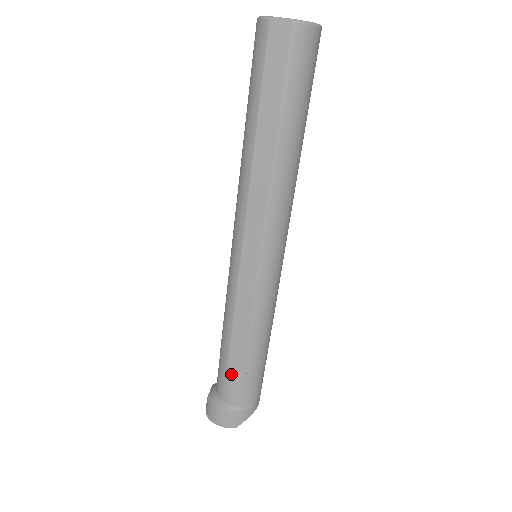
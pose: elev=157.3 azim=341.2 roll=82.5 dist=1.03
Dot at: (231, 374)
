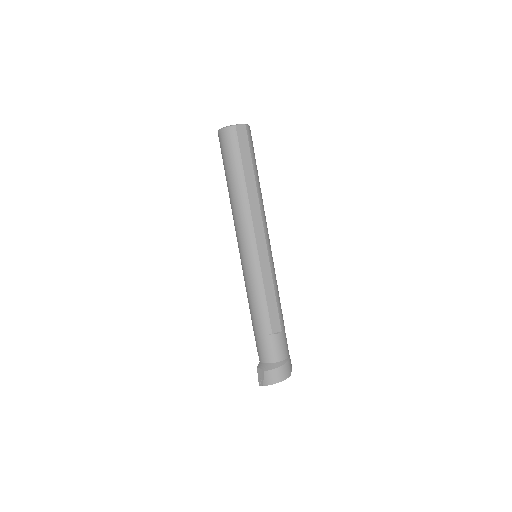
Dot at: (276, 336)
